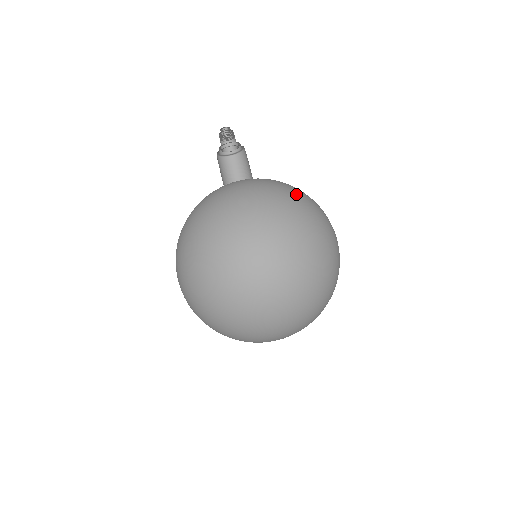
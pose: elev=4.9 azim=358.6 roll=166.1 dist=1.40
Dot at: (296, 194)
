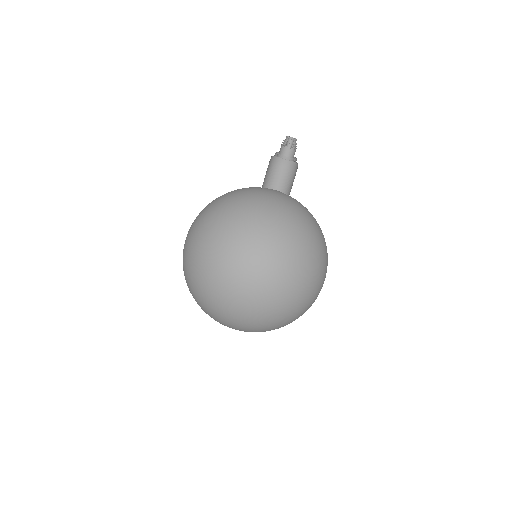
Dot at: occluded
